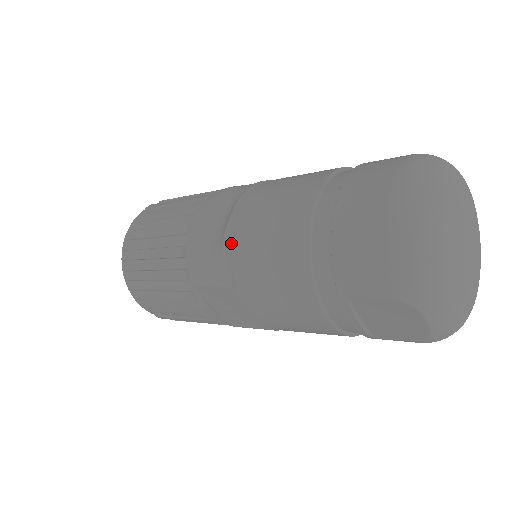
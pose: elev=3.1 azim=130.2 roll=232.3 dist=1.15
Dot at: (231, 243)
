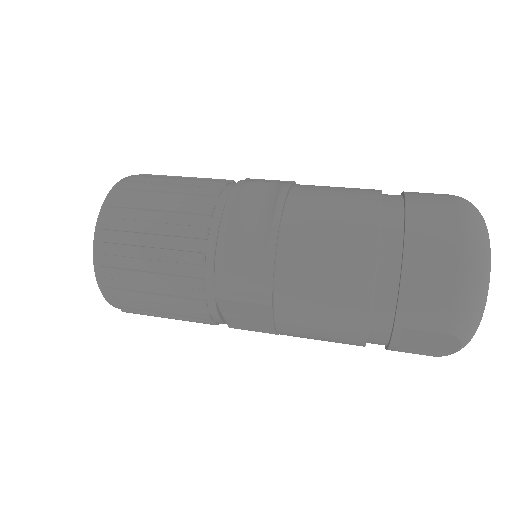
Dot at: (276, 262)
